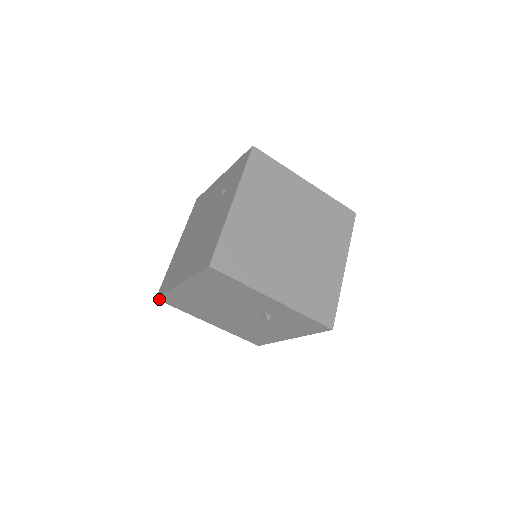
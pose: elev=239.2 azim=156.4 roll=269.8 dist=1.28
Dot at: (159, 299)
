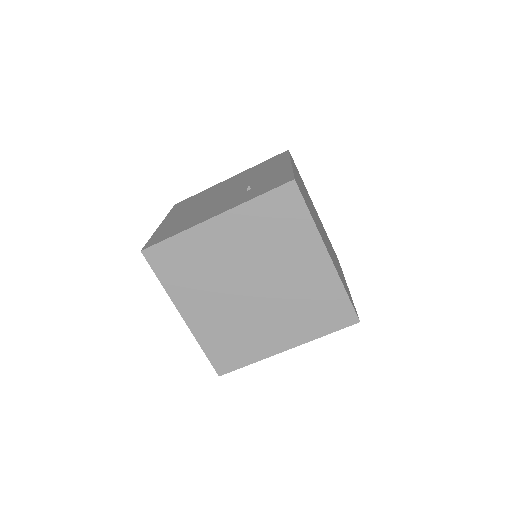
Dot at: occluded
